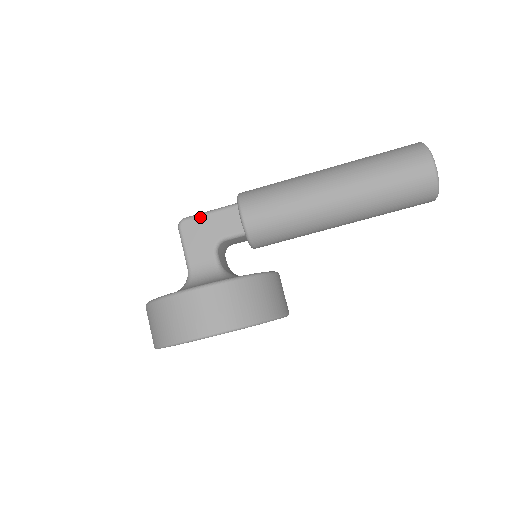
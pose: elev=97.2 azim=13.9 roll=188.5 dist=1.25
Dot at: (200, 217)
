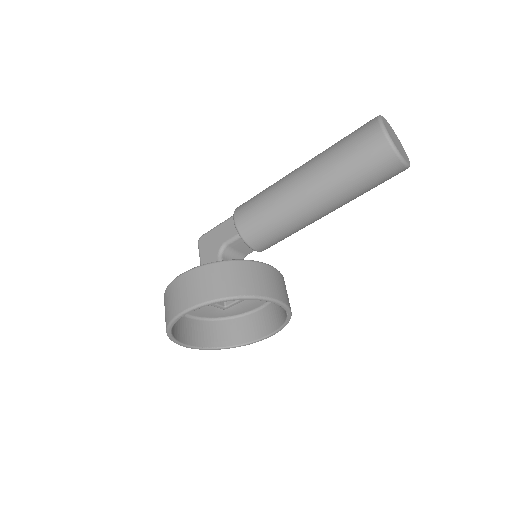
Dot at: (211, 231)
